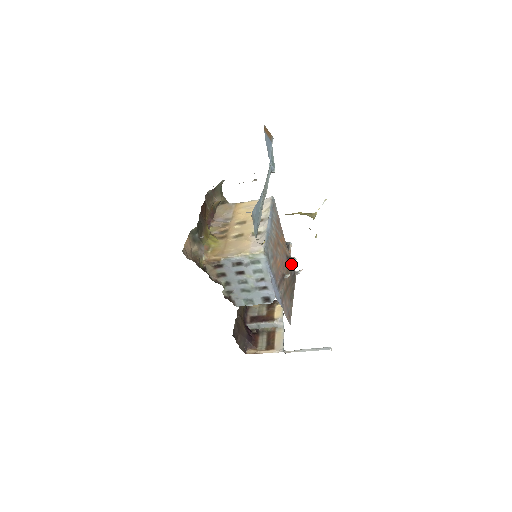
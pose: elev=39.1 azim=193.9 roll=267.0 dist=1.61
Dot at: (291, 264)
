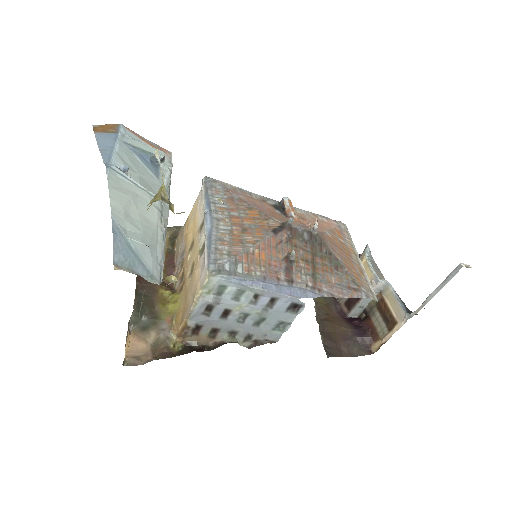
Dot at: (292, 231)
